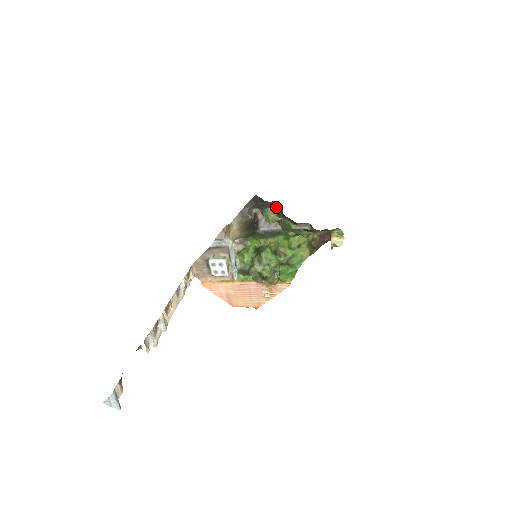
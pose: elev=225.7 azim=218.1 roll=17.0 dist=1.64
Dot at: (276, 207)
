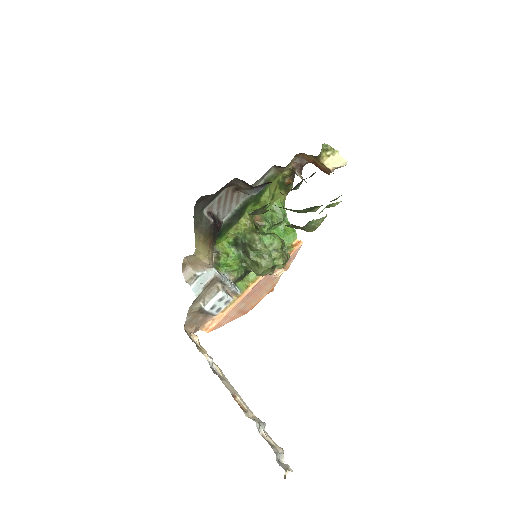
Dot at: (230, 185)
